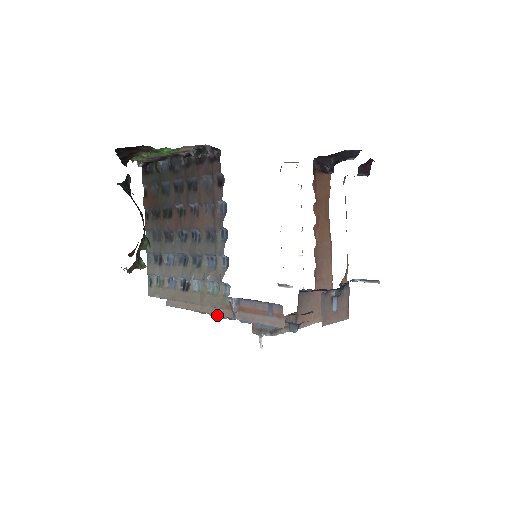
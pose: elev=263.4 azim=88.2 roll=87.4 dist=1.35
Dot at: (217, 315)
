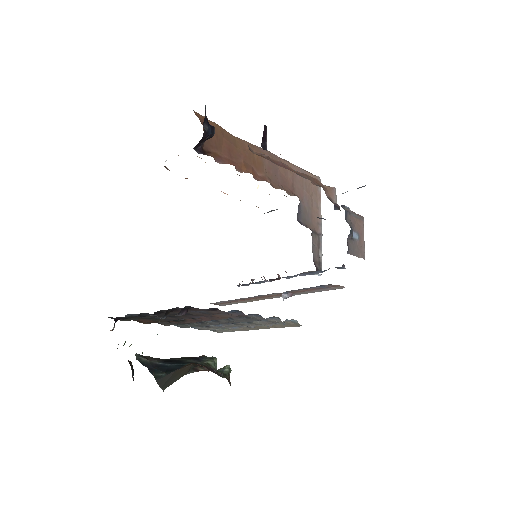
Dot at: occluded
